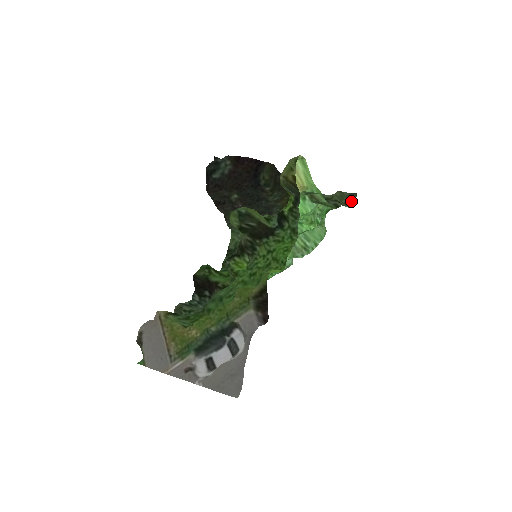
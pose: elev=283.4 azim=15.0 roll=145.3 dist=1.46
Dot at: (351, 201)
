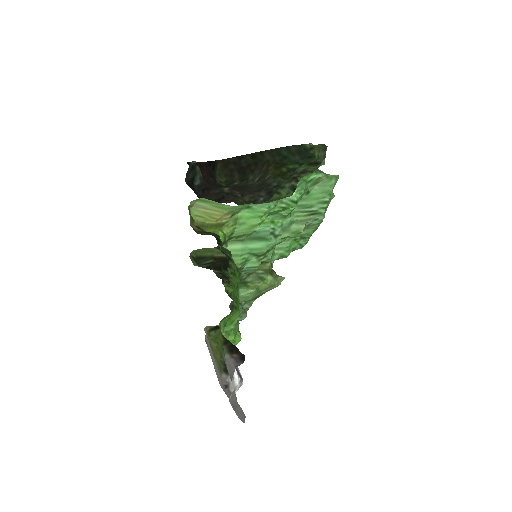
Dot at: (325, 154)
